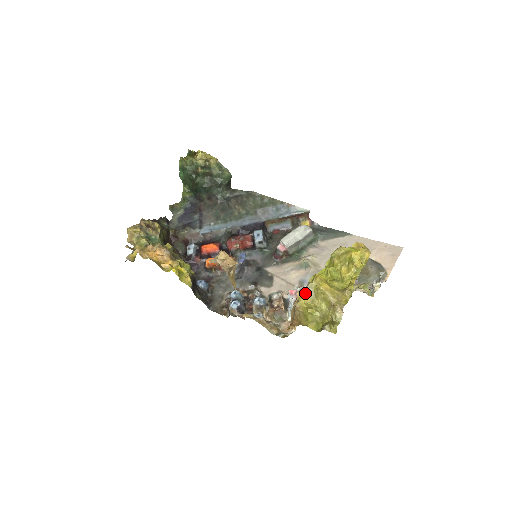
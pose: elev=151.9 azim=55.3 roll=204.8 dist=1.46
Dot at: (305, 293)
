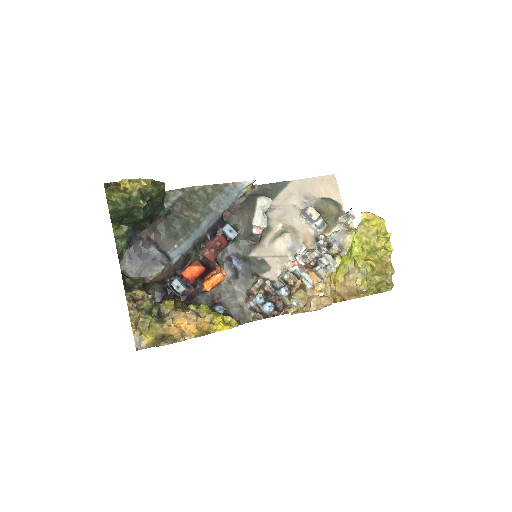
Dot at: (365, 278)
